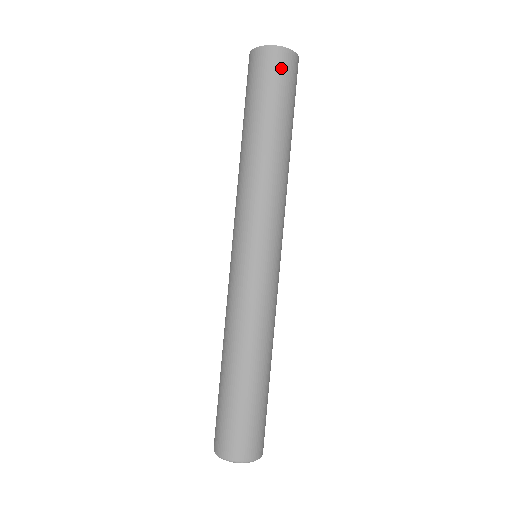
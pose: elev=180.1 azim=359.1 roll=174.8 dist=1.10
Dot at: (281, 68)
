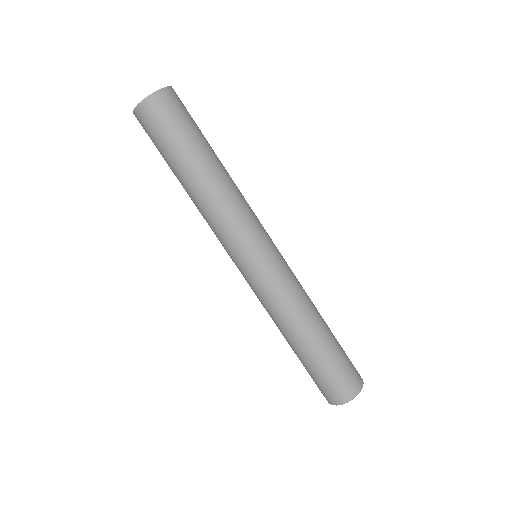
Dot at: (170, 108)
